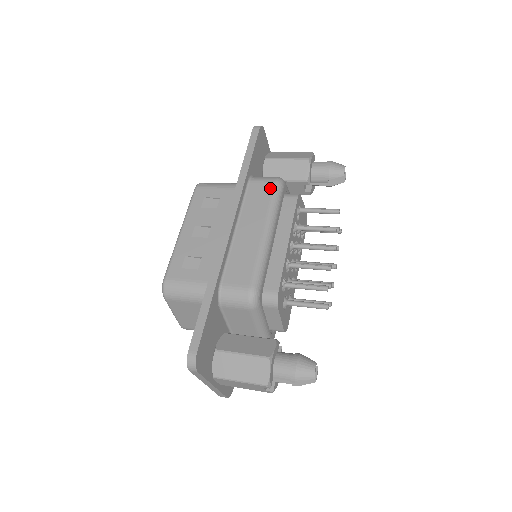
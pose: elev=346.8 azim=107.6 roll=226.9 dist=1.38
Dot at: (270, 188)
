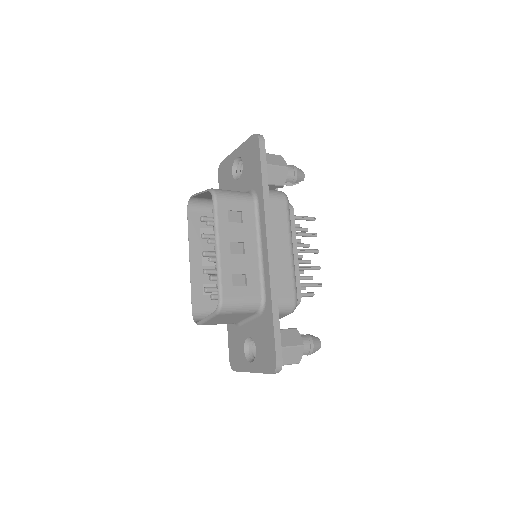
Dot at: (284, 206)
